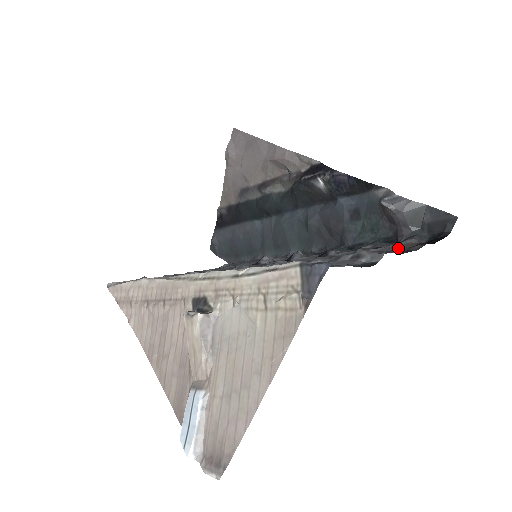
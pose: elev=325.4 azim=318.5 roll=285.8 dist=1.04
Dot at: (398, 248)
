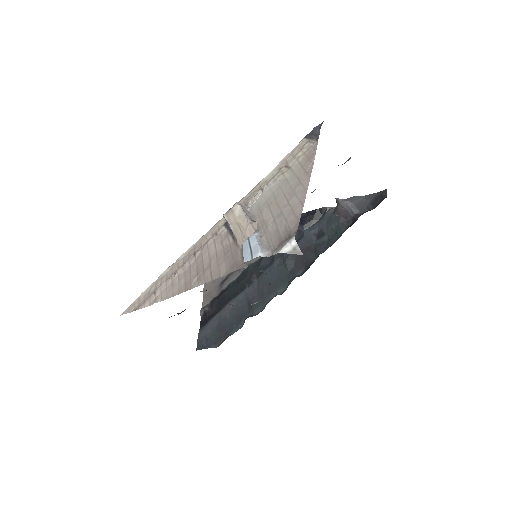
Dot at: occluded
